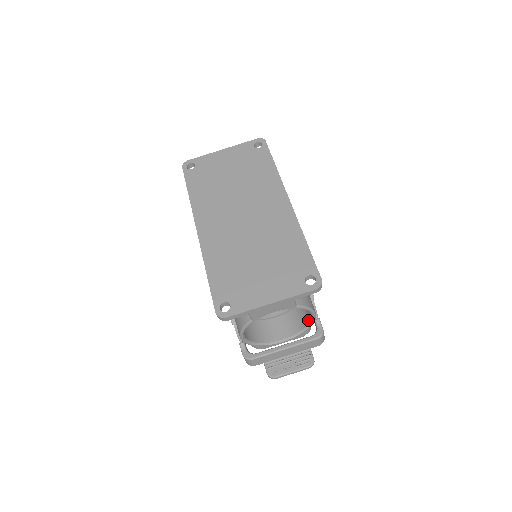
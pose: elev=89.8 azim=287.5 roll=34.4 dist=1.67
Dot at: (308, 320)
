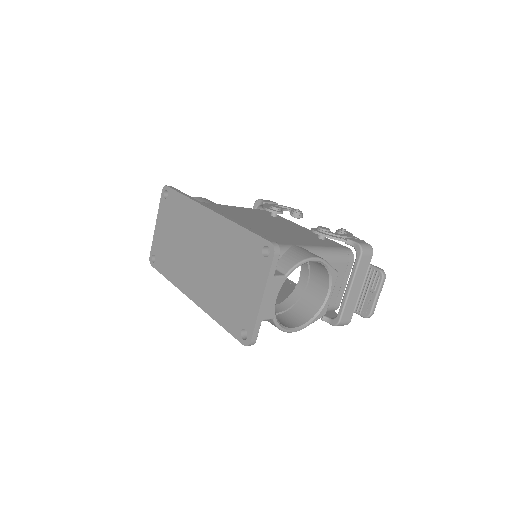
Dot at: (320, 264)
